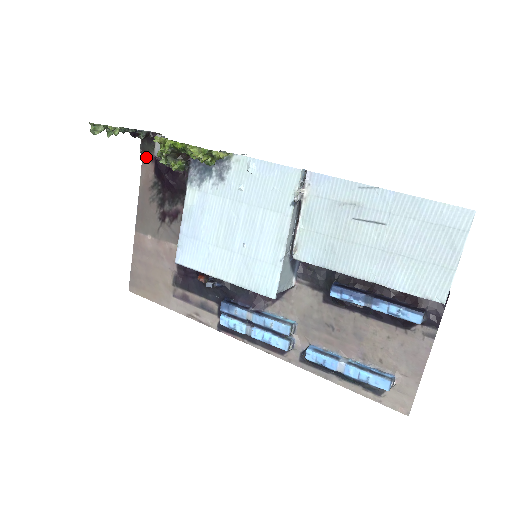
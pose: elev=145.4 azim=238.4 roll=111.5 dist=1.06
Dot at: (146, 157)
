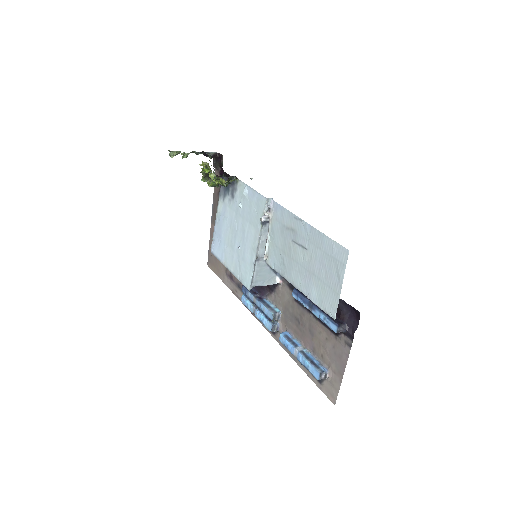
Dot at: (217, 170)
